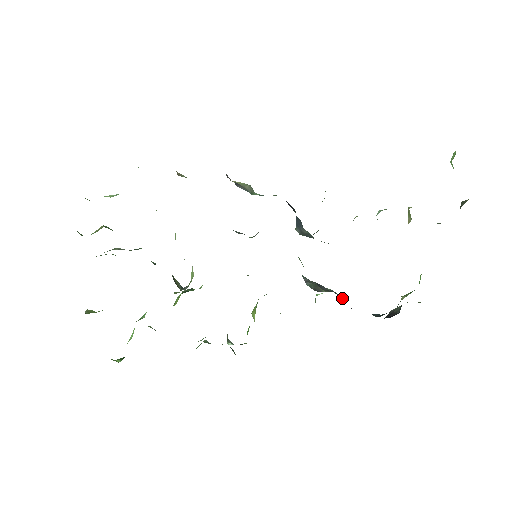
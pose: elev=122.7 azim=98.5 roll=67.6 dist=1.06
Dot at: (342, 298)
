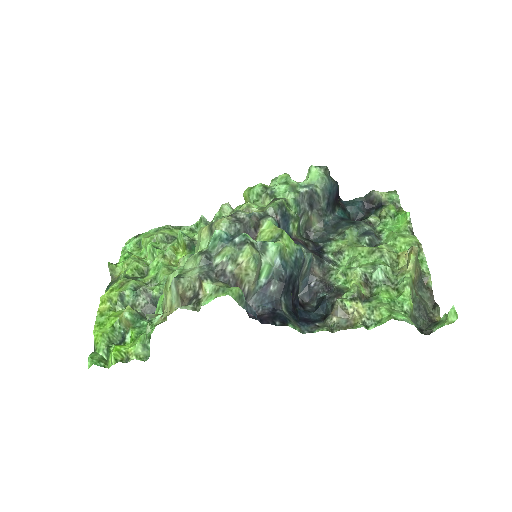
Dot at: (332, 194)
